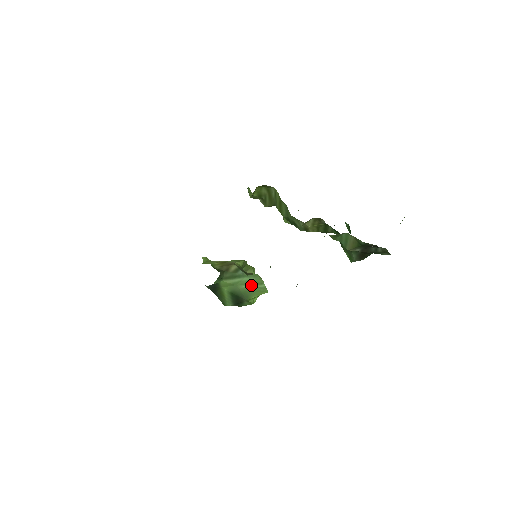
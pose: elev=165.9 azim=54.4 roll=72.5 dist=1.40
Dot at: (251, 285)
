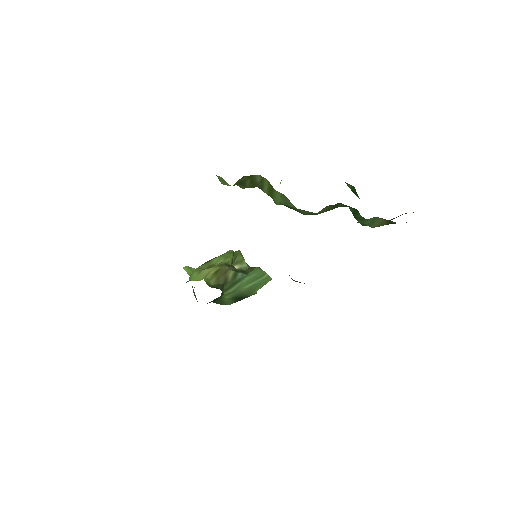
Dot at: (253, 282)
